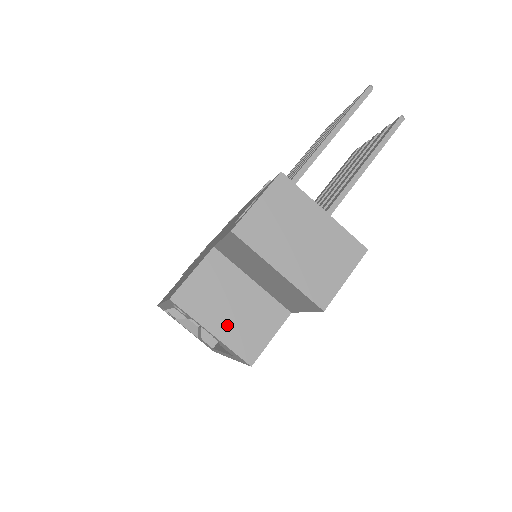
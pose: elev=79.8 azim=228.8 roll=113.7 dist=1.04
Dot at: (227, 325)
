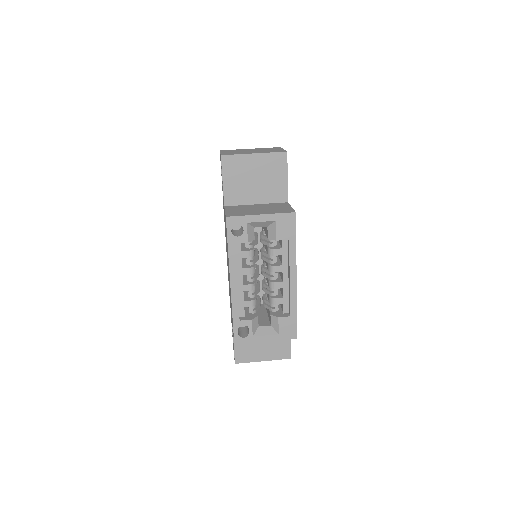
Dot at: (265, 212)
